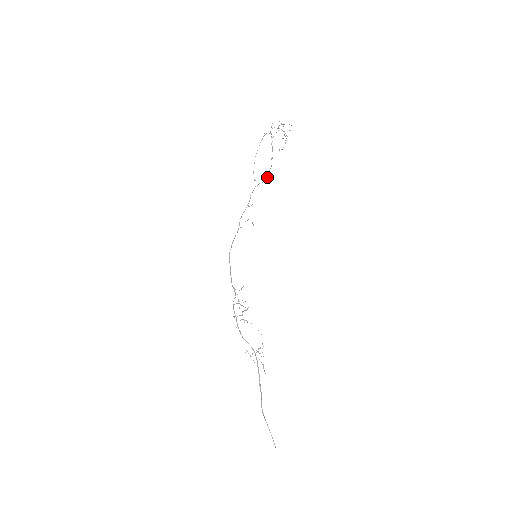
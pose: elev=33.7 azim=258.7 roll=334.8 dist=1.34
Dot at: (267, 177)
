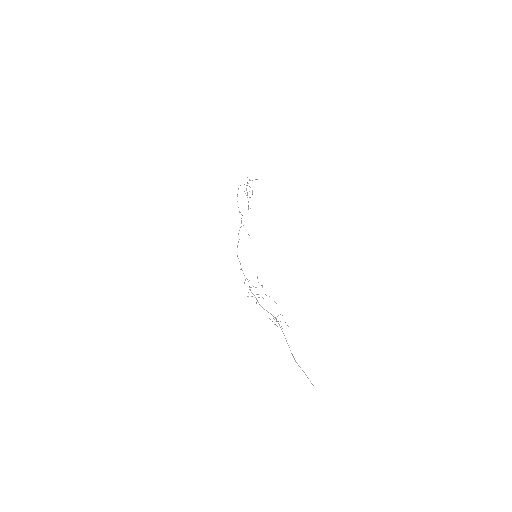
Dot at: occluded
